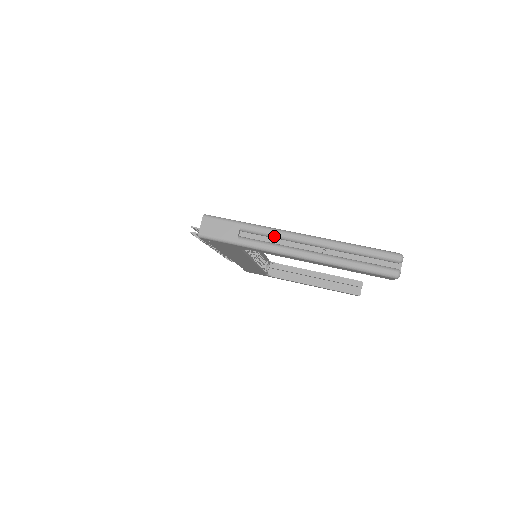
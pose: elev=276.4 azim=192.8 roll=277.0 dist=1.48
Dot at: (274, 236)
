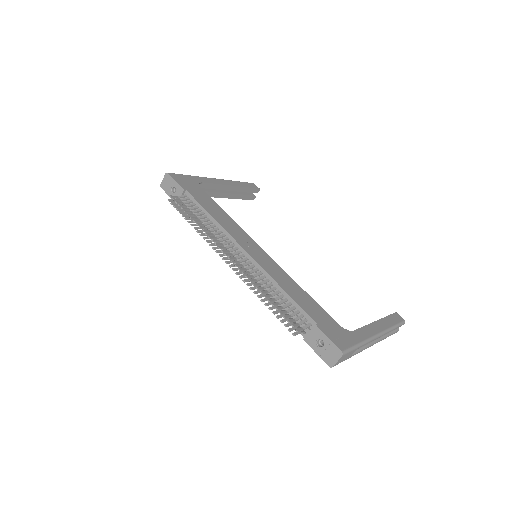
Dot at: (367, 343)
